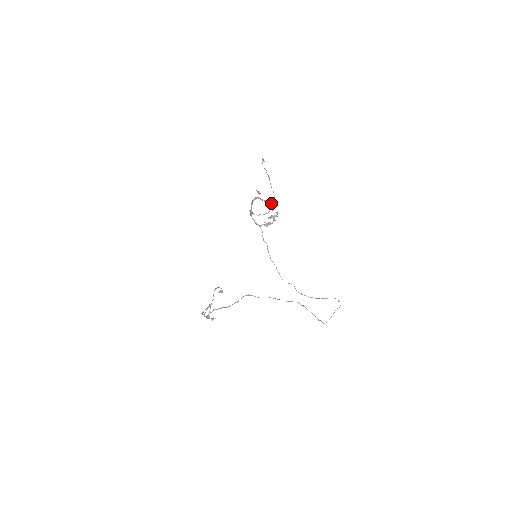
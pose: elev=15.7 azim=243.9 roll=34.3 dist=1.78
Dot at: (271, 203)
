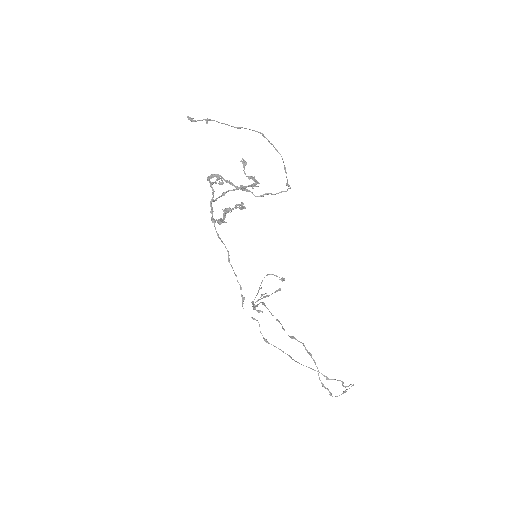
Dot at: (241, 185)
